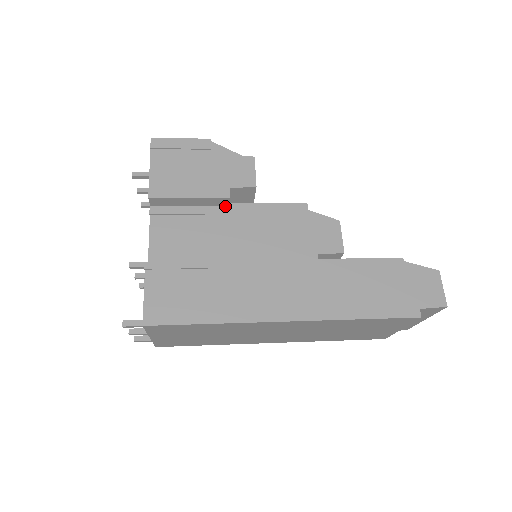
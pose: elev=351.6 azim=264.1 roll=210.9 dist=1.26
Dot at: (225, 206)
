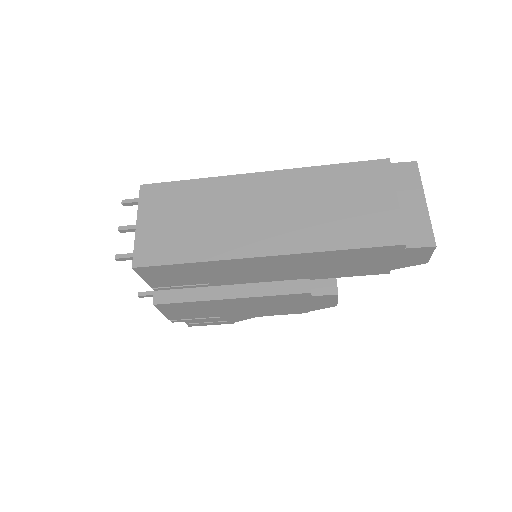
Dot at: occluded
